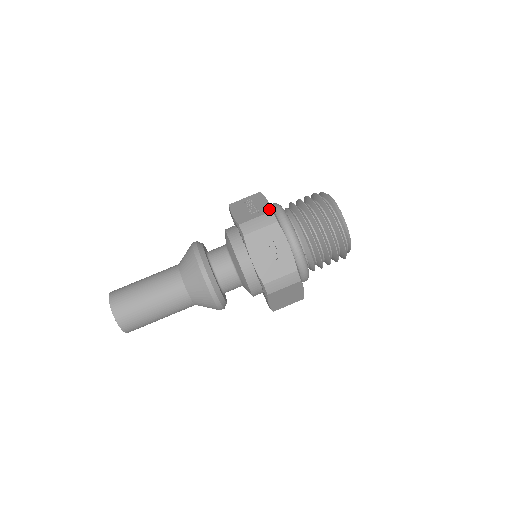
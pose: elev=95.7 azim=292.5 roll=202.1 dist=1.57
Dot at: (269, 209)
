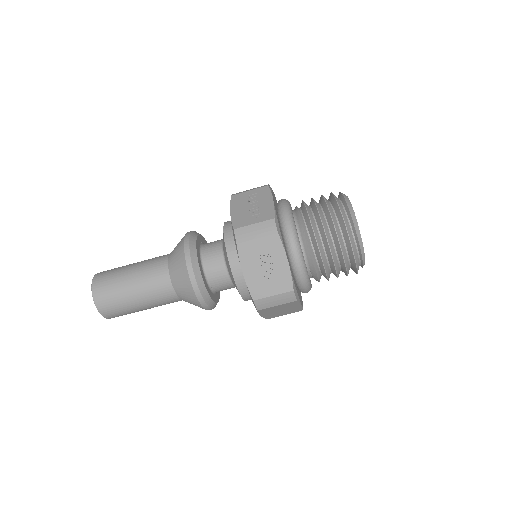
Dot at: (271, 215)
